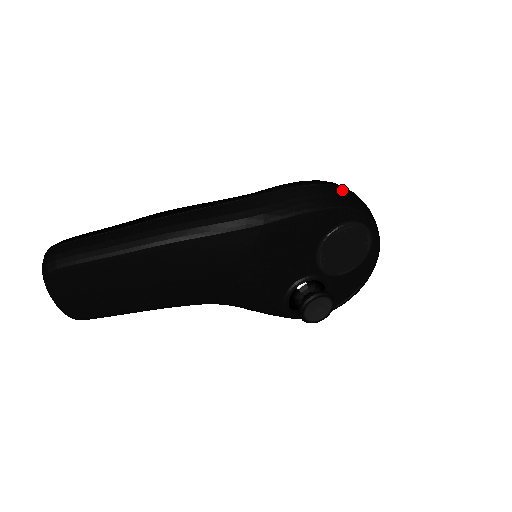
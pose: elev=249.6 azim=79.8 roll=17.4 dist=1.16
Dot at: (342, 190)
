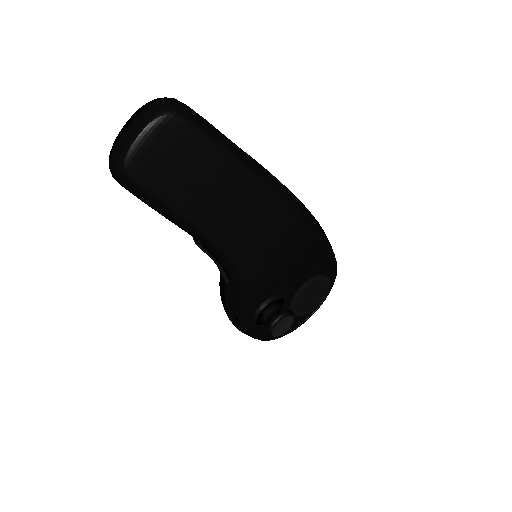
Dot at: occluded
